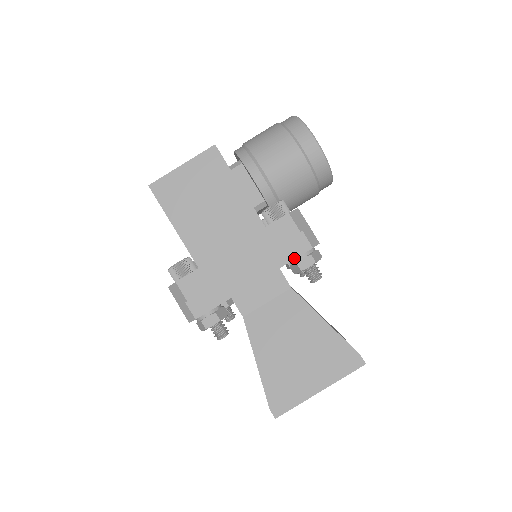
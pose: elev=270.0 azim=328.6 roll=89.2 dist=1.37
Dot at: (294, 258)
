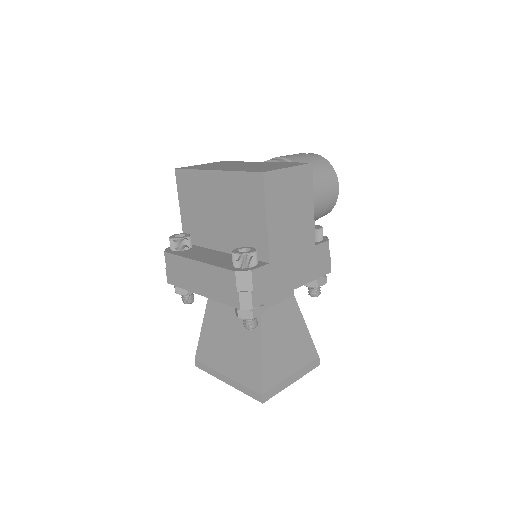
Dot at: (321, 276)
